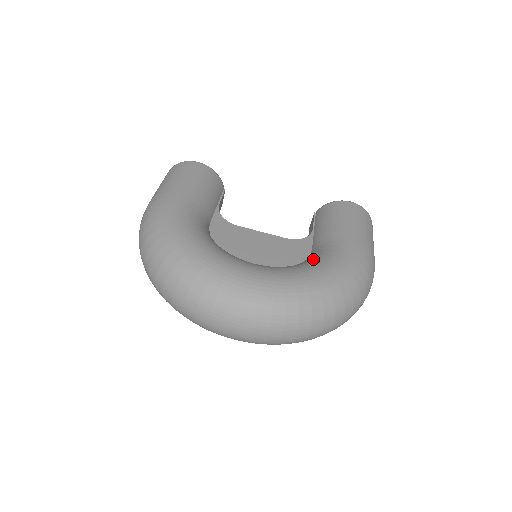
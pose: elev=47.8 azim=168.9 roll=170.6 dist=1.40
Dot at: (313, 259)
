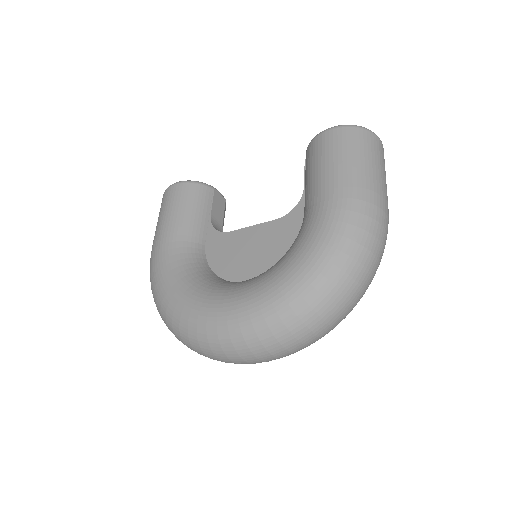
Dot at: (292, 245)
